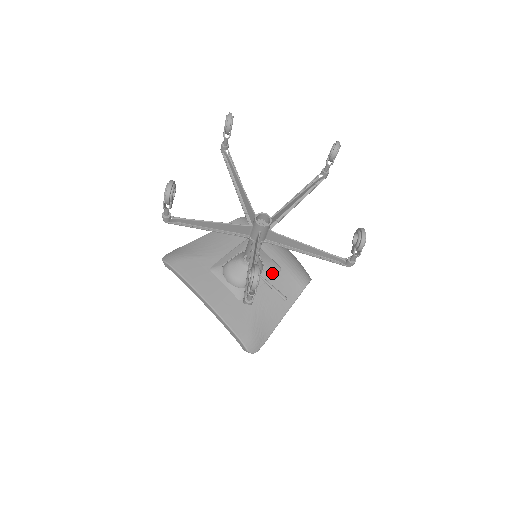
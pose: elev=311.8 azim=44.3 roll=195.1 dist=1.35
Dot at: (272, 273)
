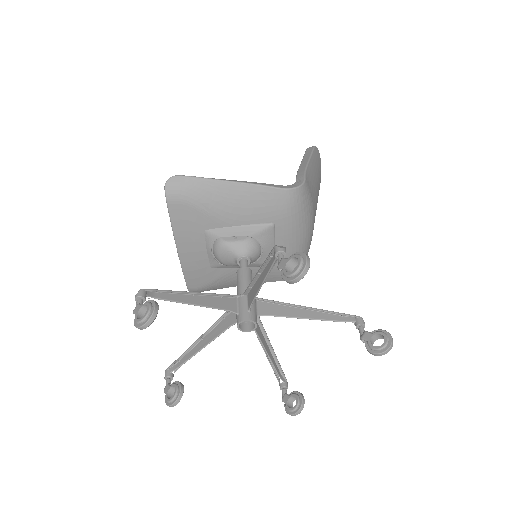
Dot at: occluded
